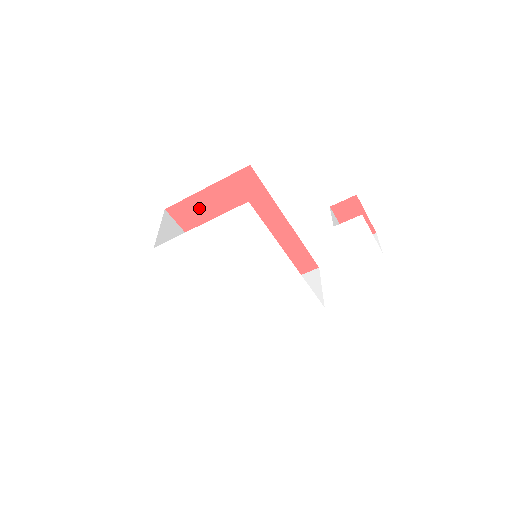
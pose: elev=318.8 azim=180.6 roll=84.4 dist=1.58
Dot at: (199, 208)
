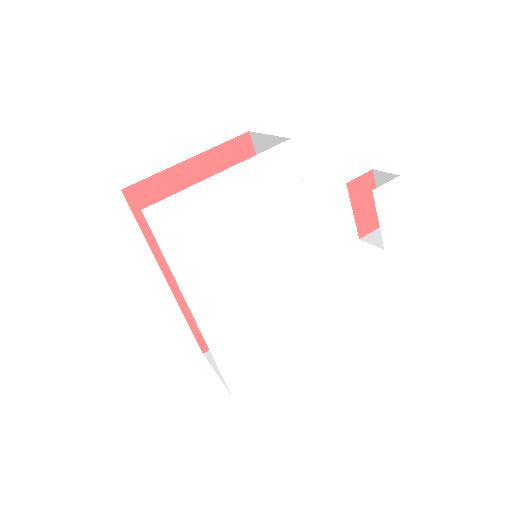
Dot at: (172, 192)
